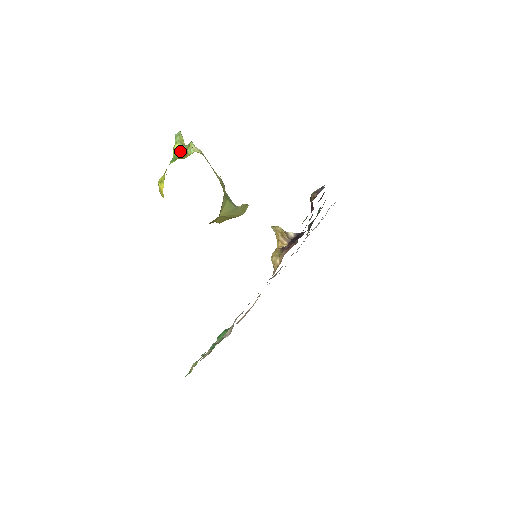
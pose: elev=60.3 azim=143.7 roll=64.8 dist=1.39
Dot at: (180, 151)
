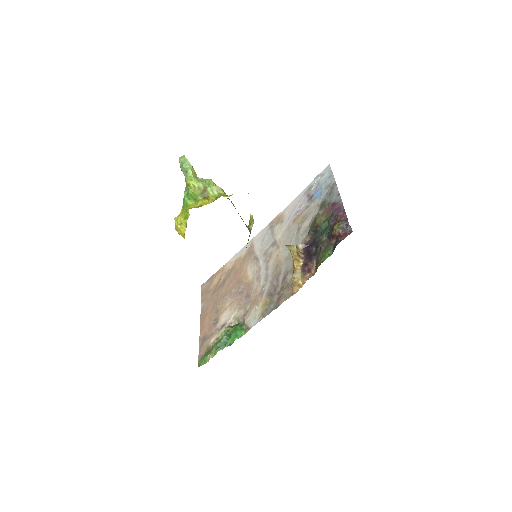
Dot at: (198, 190)
